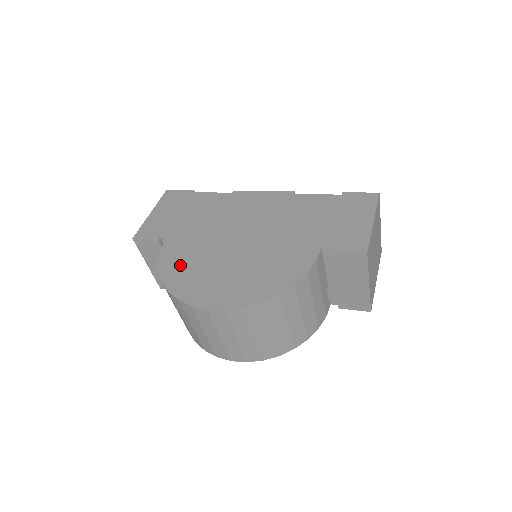
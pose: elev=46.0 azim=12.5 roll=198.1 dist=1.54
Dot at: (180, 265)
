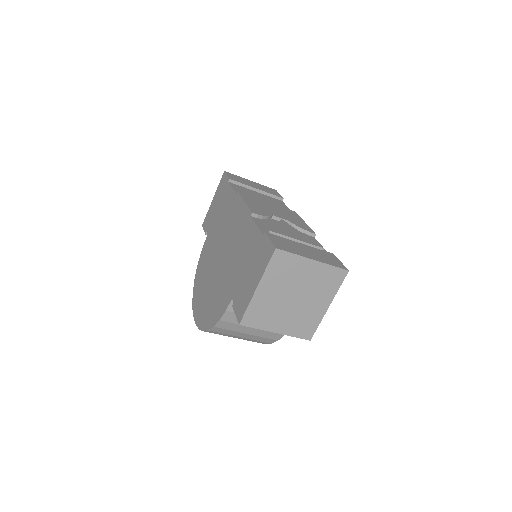
Dot at: (201, 269)
